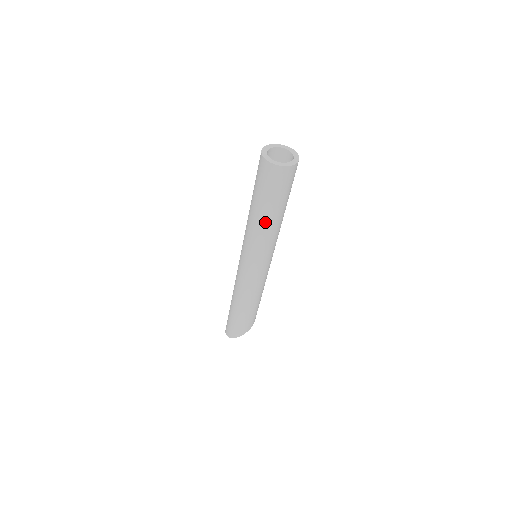
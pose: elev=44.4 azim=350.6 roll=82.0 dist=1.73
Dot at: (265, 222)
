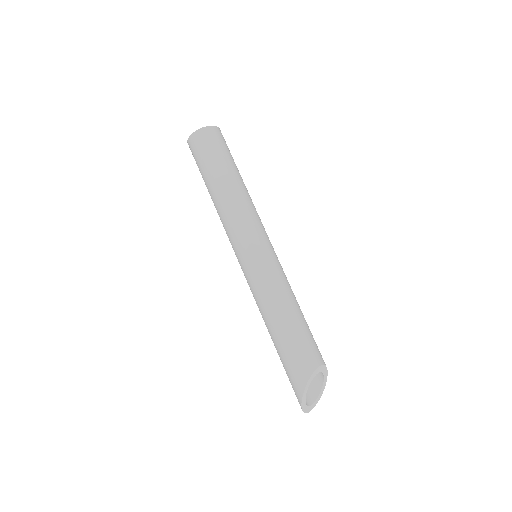
Dot at: (214, 198)
